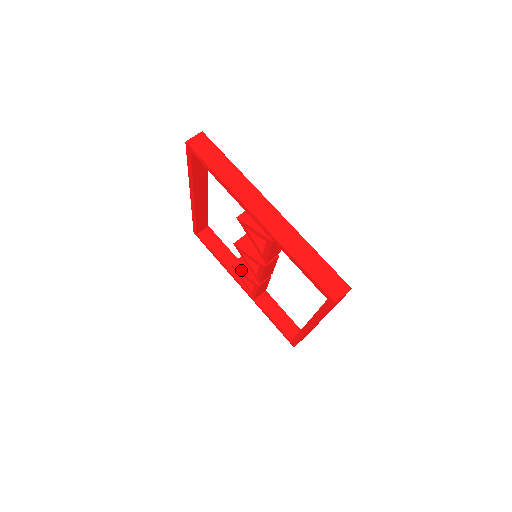
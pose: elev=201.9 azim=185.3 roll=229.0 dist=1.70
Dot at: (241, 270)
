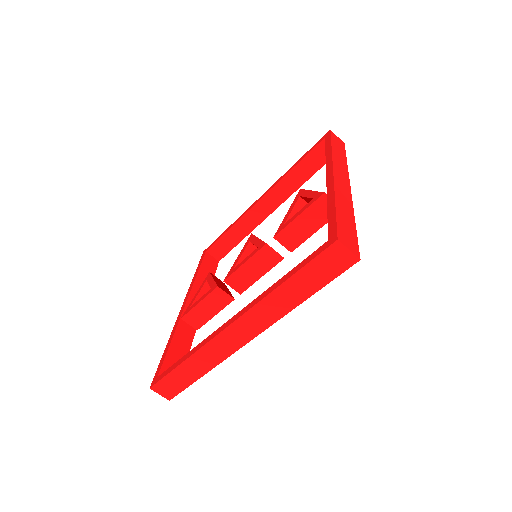
Dot at: (214, 277)
